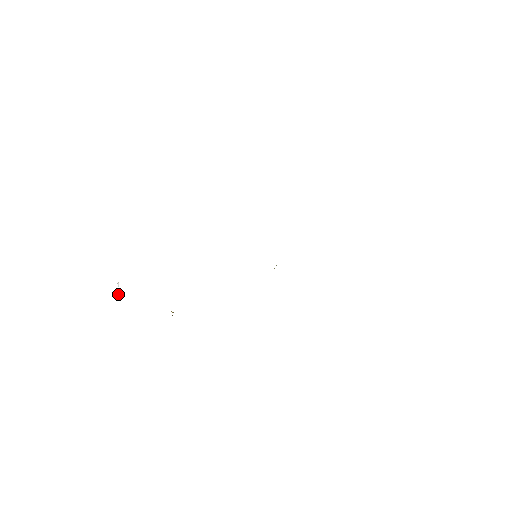
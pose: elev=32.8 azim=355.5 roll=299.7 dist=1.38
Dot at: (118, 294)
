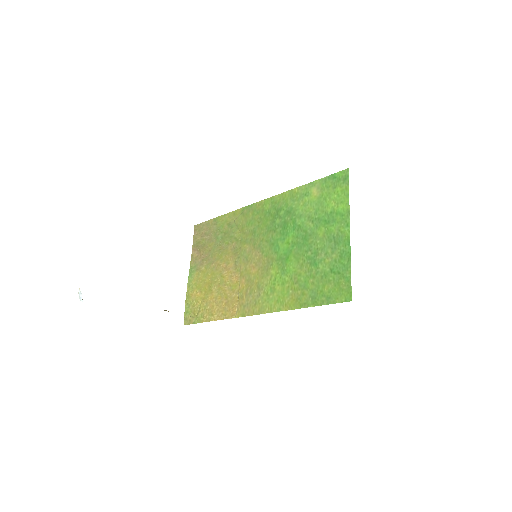
Dot at: (82, 301)
